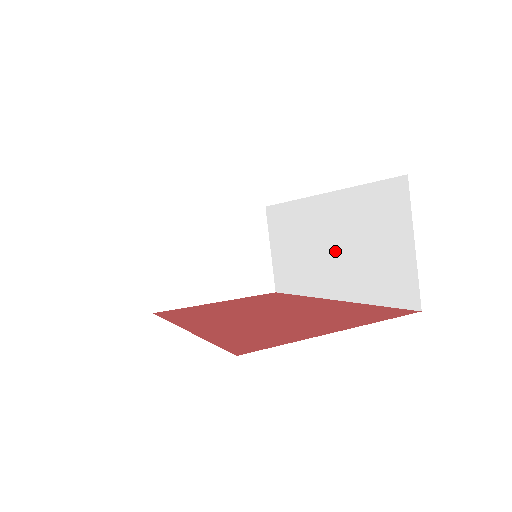
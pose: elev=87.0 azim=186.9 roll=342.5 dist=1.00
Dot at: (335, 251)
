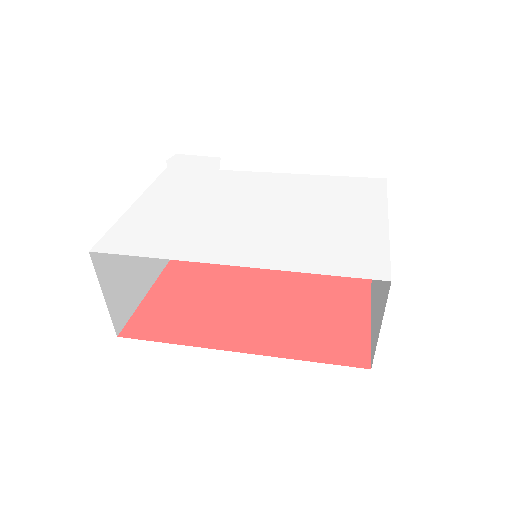
Dot at: occluded
